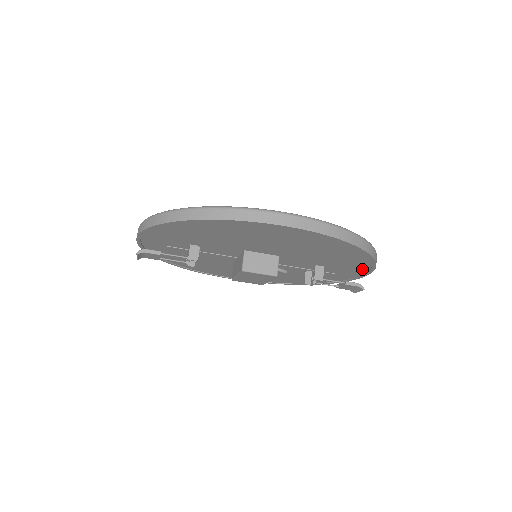
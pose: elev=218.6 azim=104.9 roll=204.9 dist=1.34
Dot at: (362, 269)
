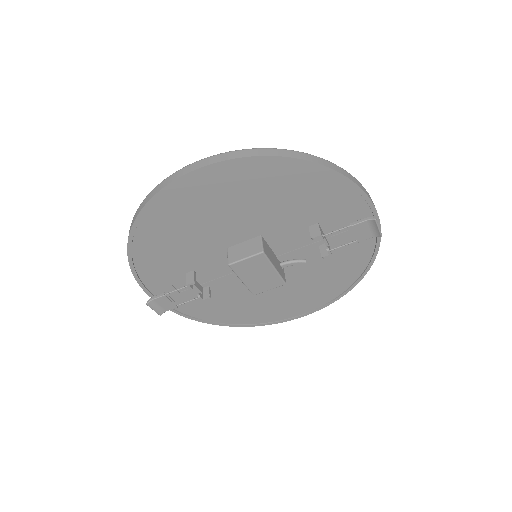
Dot at: (352, 198)
